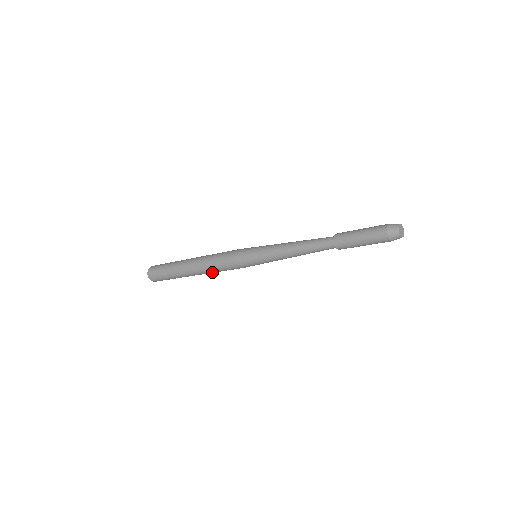
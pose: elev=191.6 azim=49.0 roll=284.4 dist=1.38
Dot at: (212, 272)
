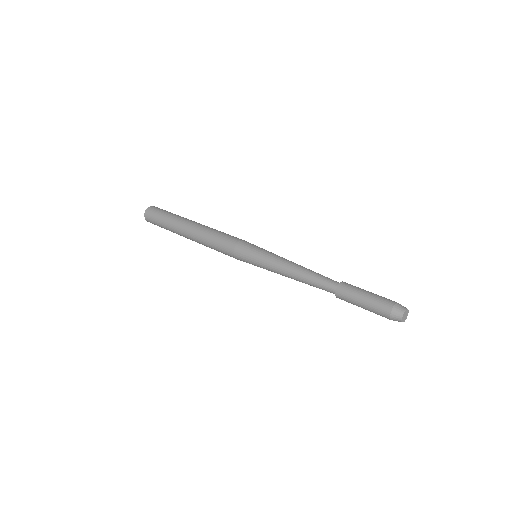
Dot at: occluded
